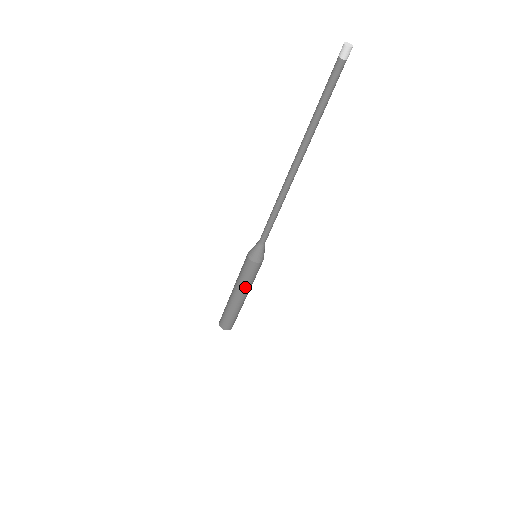
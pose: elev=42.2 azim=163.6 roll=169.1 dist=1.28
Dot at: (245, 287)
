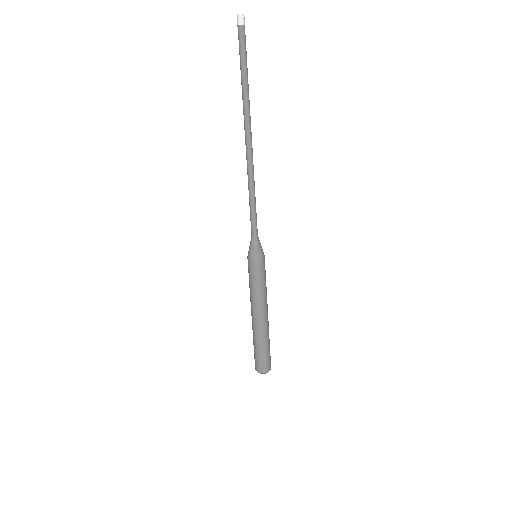
Dot at: (258, 298)
